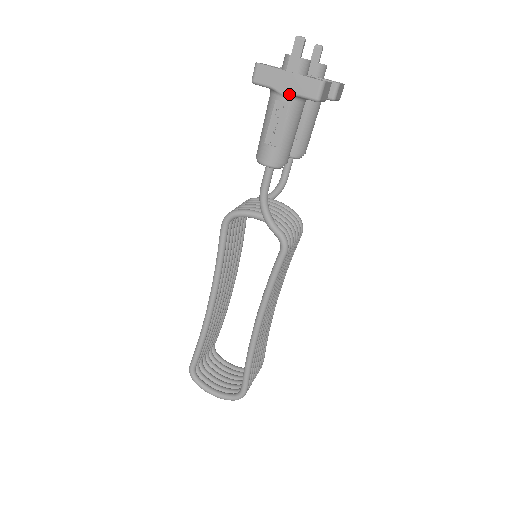
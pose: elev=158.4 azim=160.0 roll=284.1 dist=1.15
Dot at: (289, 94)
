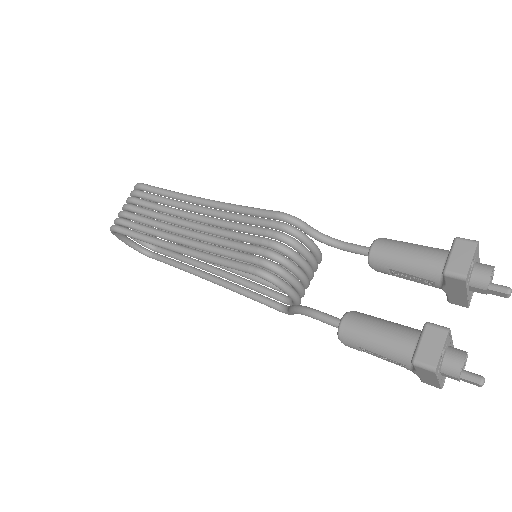
Dot at: (417, 375)
